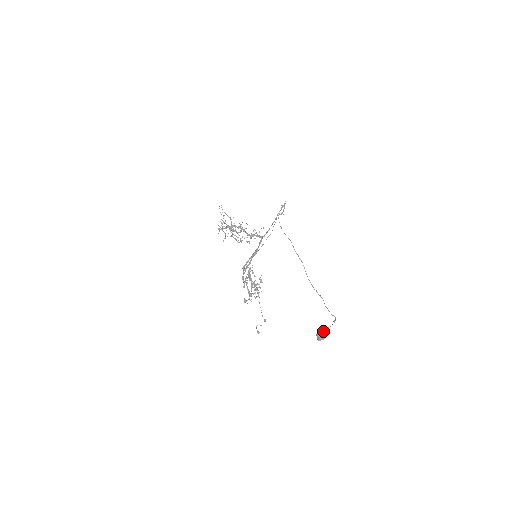
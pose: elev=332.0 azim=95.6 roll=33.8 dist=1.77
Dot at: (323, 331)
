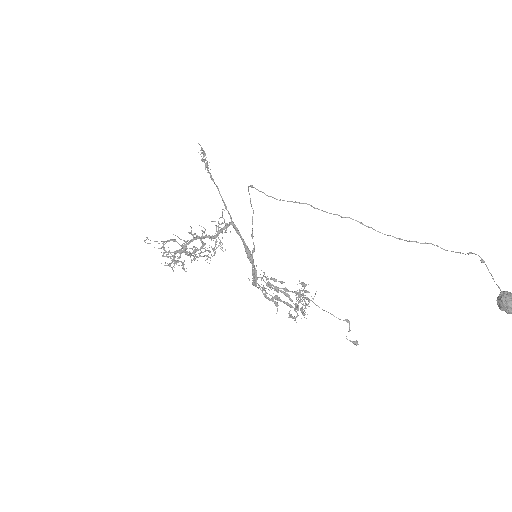
Dot at: (507, 297)
